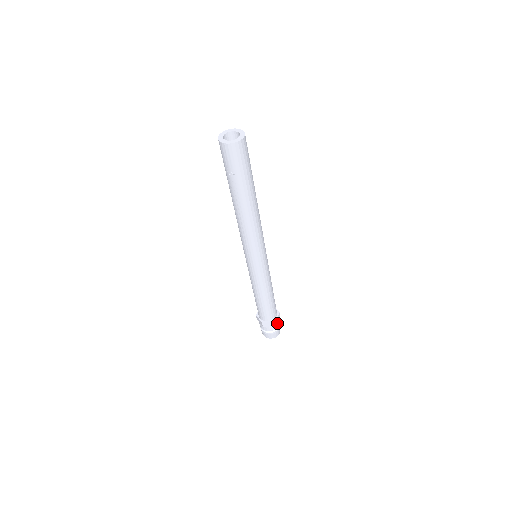
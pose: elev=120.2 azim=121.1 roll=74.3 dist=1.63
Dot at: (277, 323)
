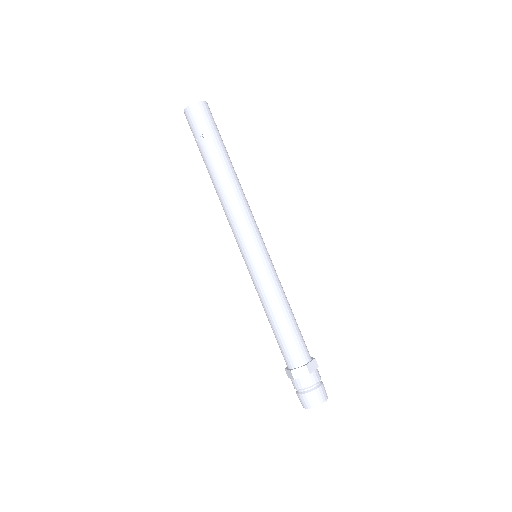
Dot at: (314, 374)
